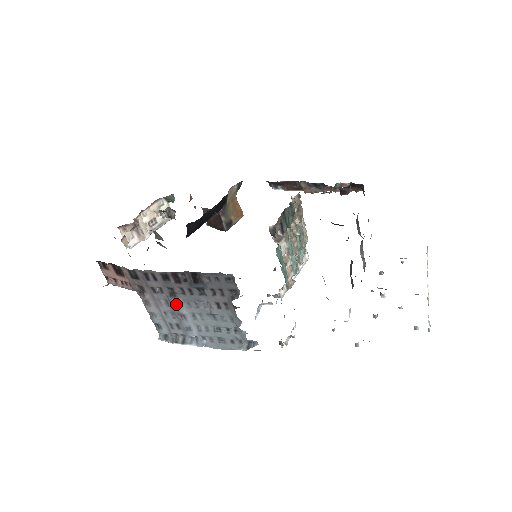
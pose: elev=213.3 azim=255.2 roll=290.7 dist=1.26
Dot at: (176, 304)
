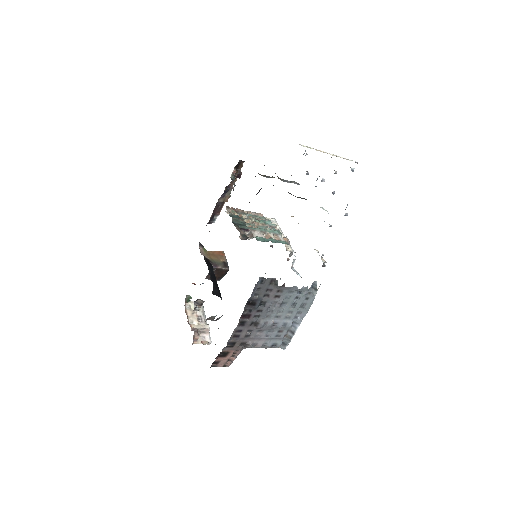
Dot at: (264, 325)
